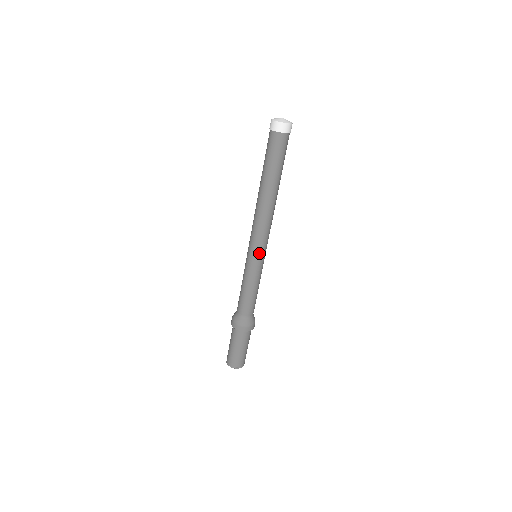
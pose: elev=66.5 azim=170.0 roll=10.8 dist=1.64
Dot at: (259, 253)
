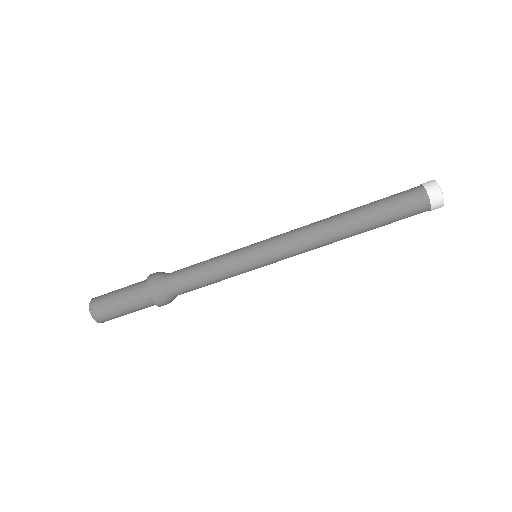
Dot at: (263, 250)
